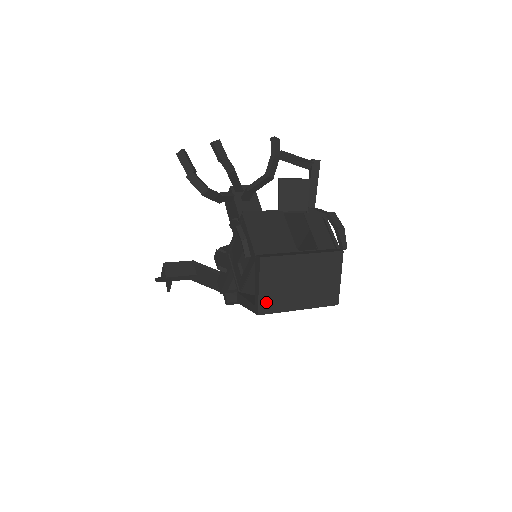
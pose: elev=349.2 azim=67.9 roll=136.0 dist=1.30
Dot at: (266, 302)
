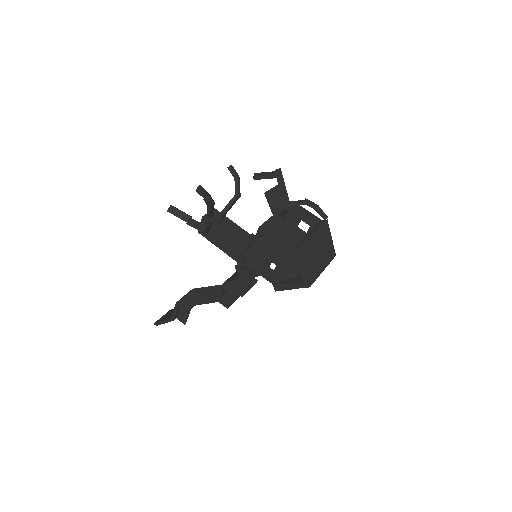
Dot at: (310, 276)
